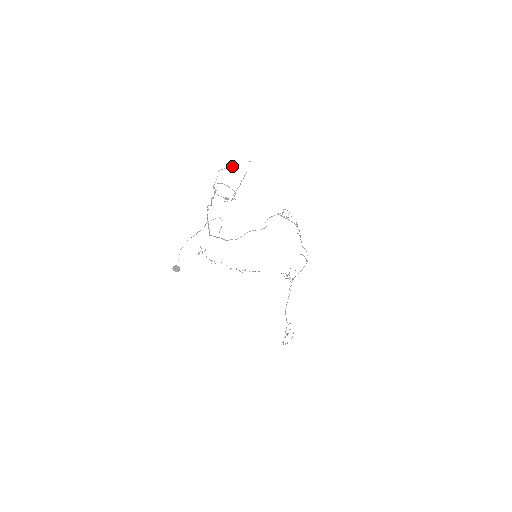
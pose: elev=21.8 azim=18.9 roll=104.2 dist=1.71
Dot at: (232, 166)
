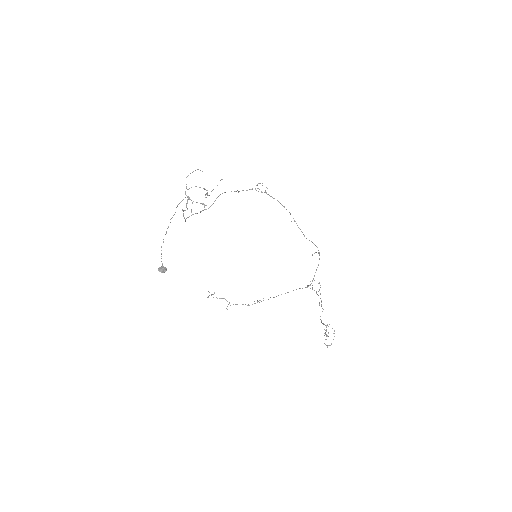
Dot at: occluded
